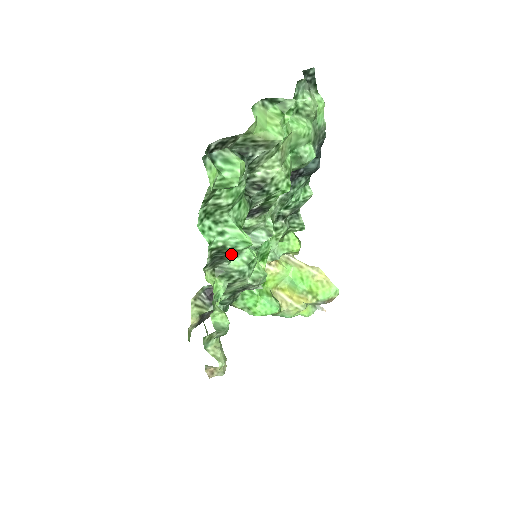
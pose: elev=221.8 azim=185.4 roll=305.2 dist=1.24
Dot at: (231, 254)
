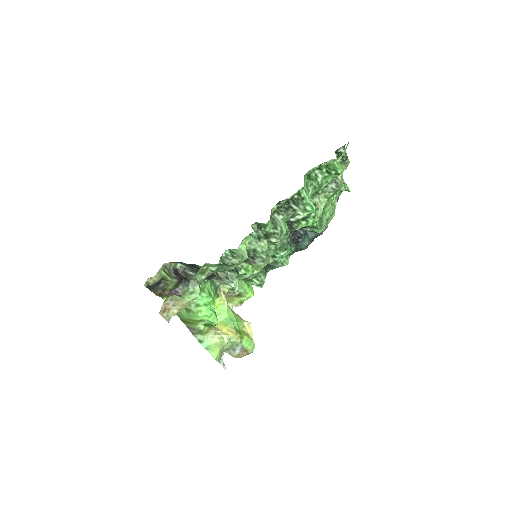
Dot at: (295, 210)
